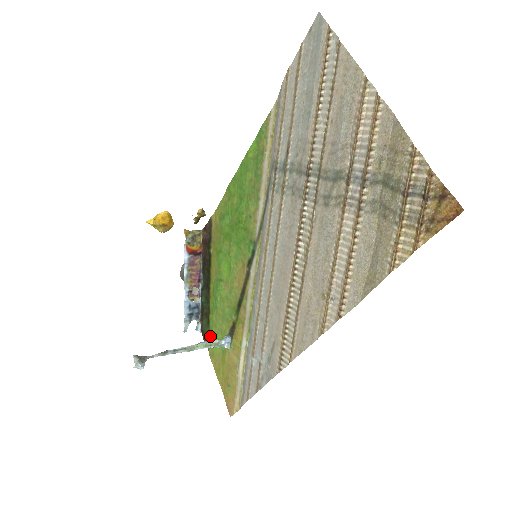
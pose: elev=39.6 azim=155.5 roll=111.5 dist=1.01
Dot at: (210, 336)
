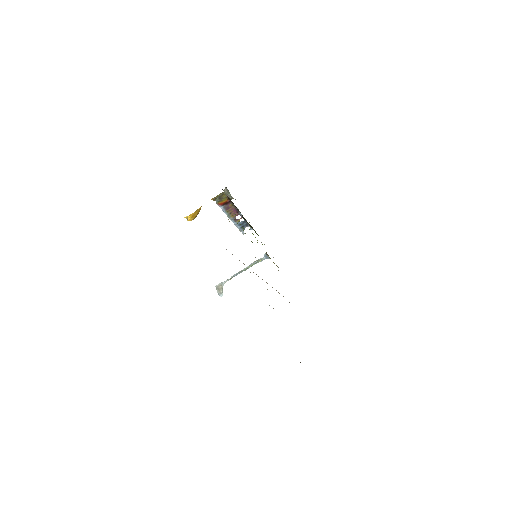
Dot at: occluded
